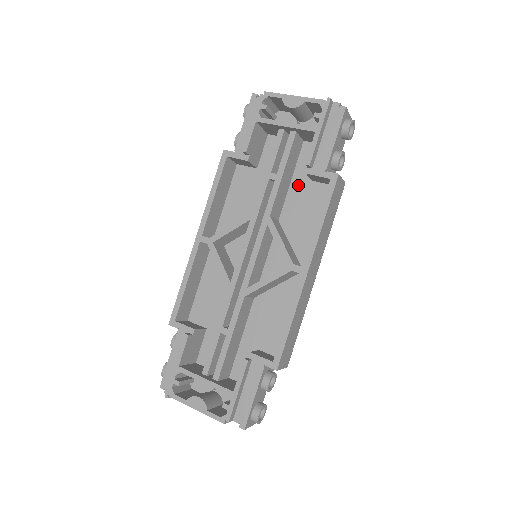
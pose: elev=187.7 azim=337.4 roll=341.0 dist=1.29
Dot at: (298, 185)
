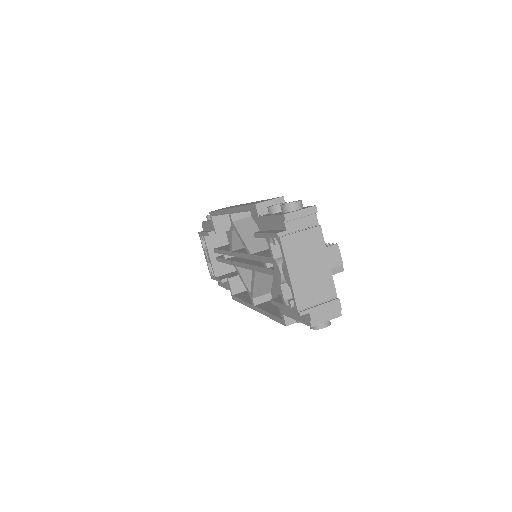
Dot at: occluded
